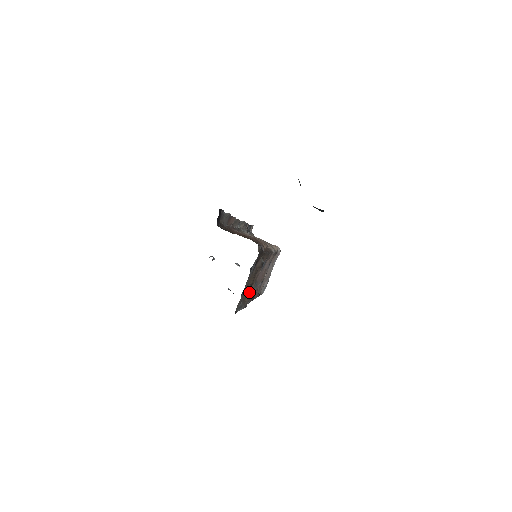
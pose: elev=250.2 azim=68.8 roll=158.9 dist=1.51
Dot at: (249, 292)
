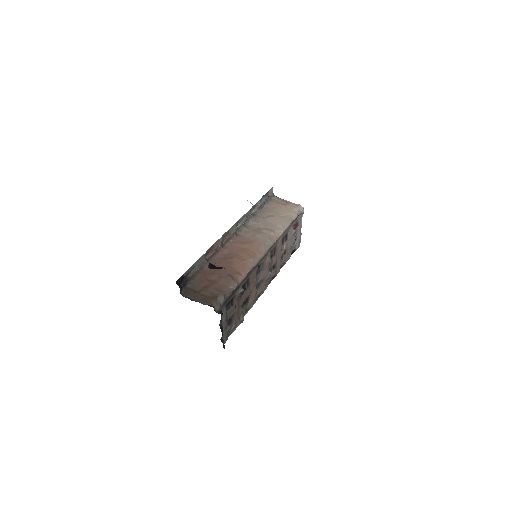
Dot at: (250, 299)
